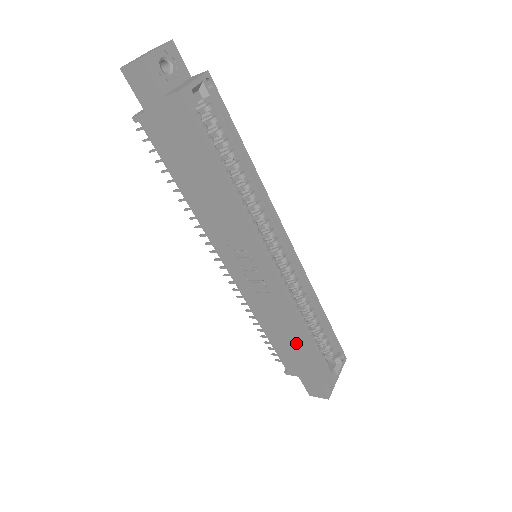
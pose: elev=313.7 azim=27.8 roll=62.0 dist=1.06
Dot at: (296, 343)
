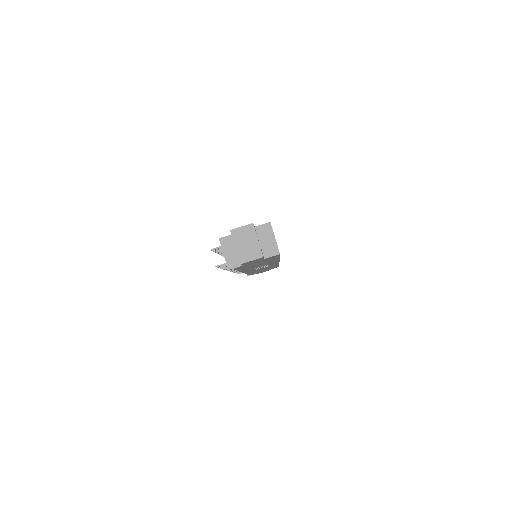
Dot at: occluded
